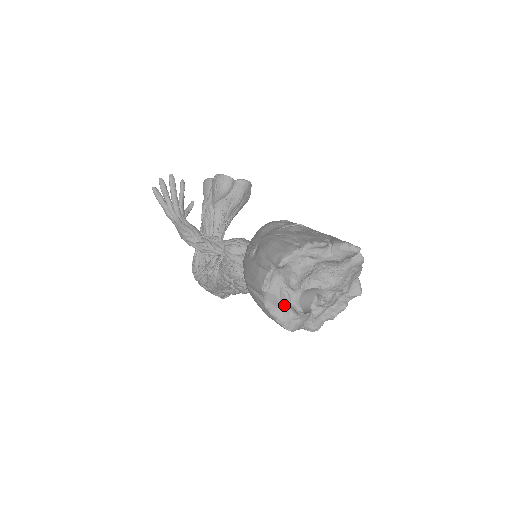
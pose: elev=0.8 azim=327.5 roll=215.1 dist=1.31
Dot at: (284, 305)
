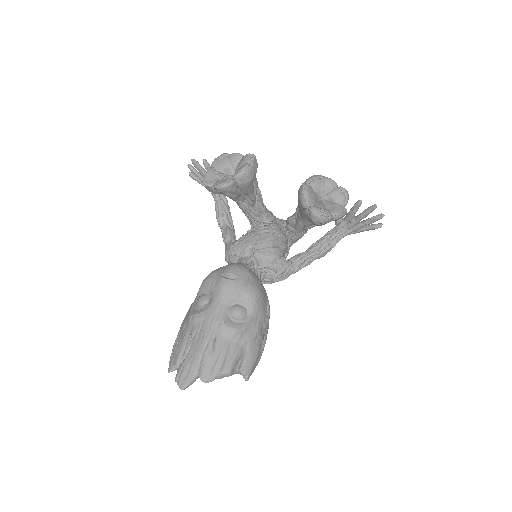
Dot at: occluded
